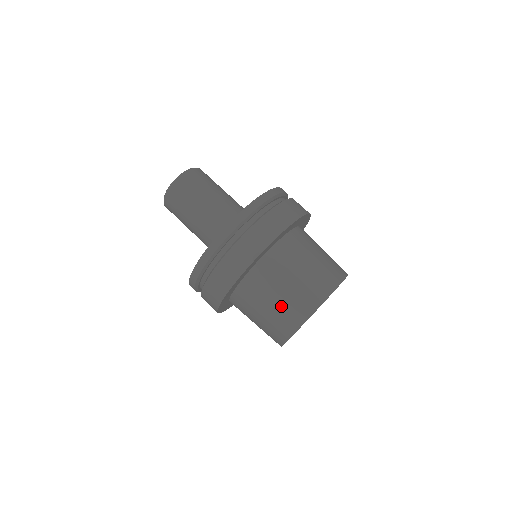
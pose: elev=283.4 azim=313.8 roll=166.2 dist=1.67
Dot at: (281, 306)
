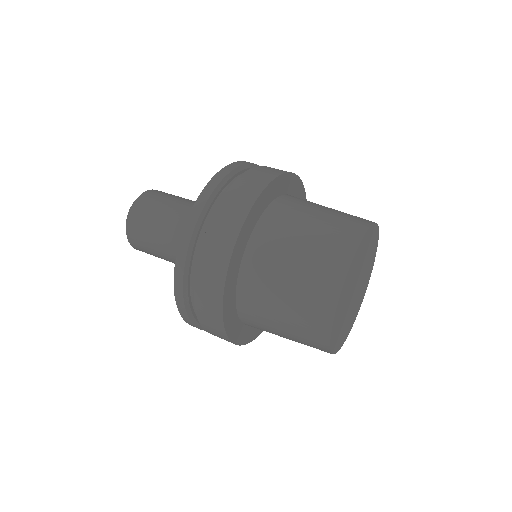
Dot at: (331, 217)
